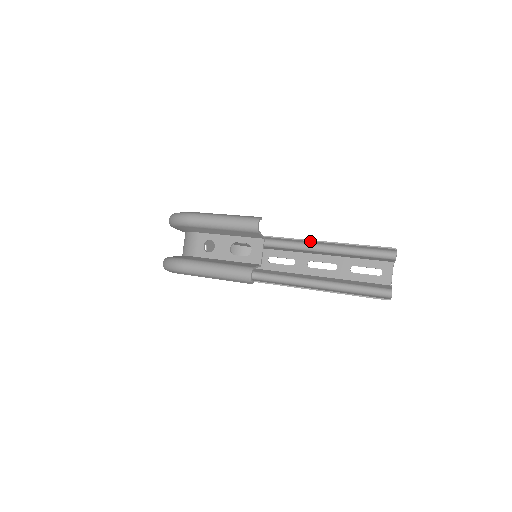
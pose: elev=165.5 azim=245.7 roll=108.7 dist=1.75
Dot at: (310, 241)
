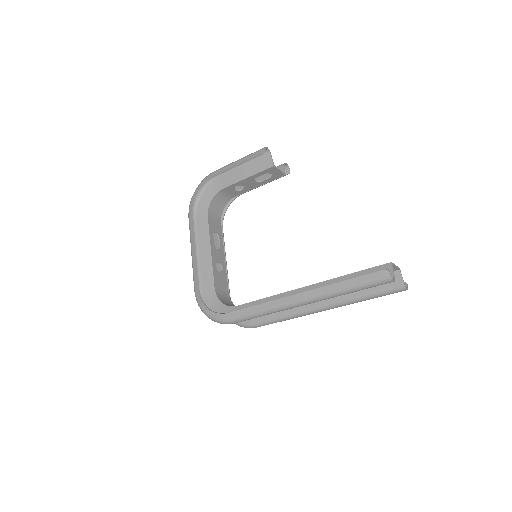
Dot at: occluded
